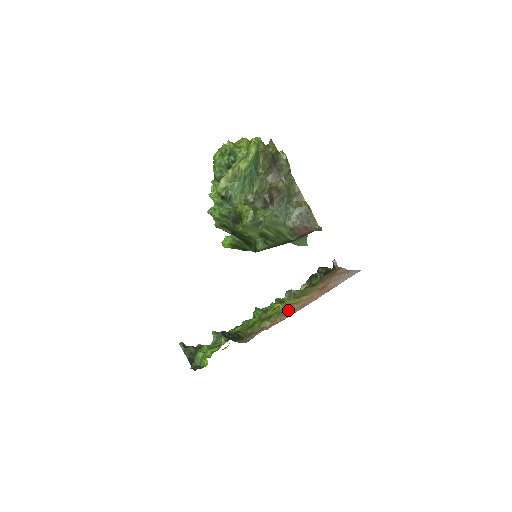
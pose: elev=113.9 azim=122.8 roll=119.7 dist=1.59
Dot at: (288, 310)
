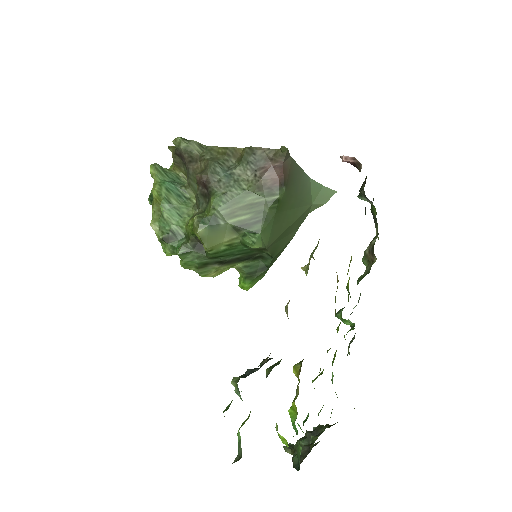
Dot at: occluded
